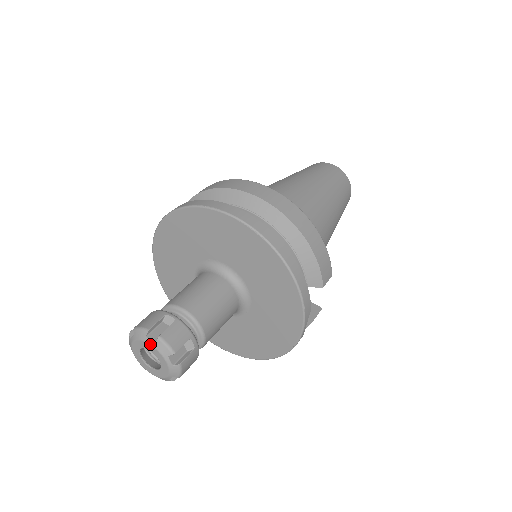
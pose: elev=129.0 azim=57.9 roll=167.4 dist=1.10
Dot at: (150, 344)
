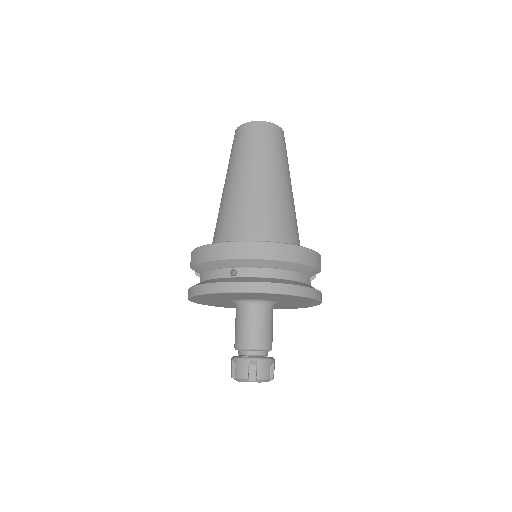
Dot at: occluded
